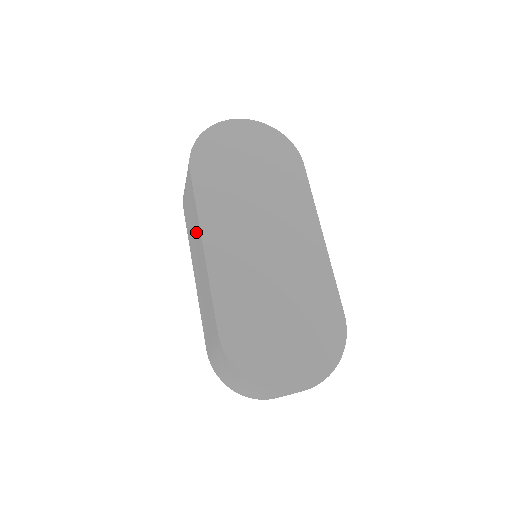
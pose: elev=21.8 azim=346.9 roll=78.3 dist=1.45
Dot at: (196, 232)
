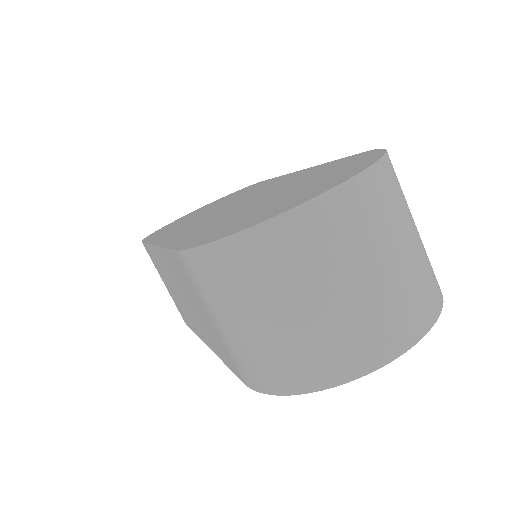
Dot at: (163, 270)
